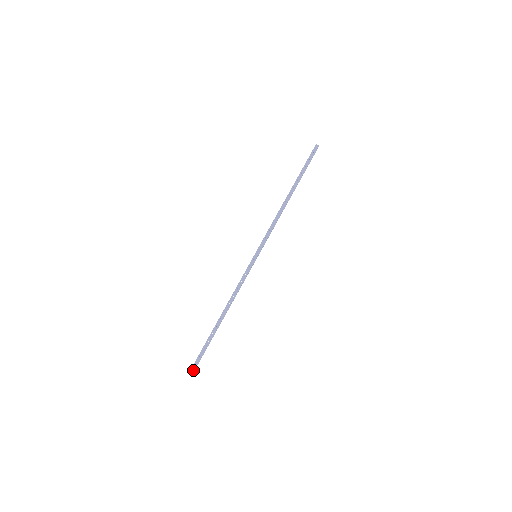
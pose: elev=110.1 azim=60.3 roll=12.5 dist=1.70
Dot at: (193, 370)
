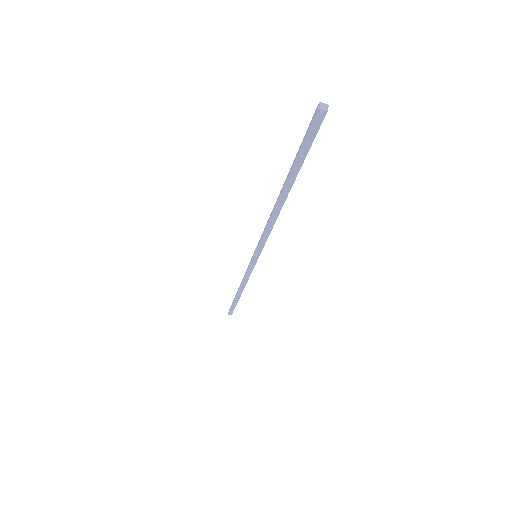
Dot at: (231, 314)
